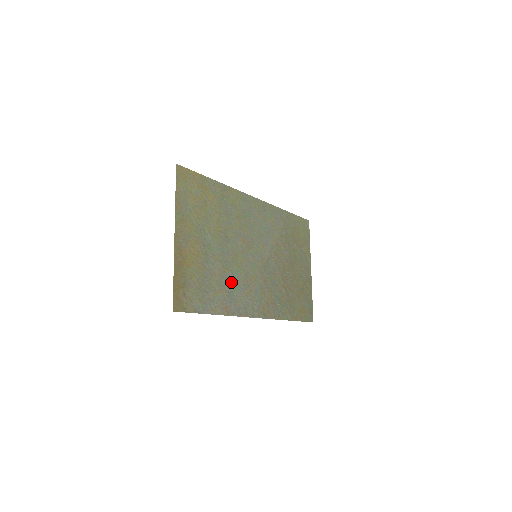
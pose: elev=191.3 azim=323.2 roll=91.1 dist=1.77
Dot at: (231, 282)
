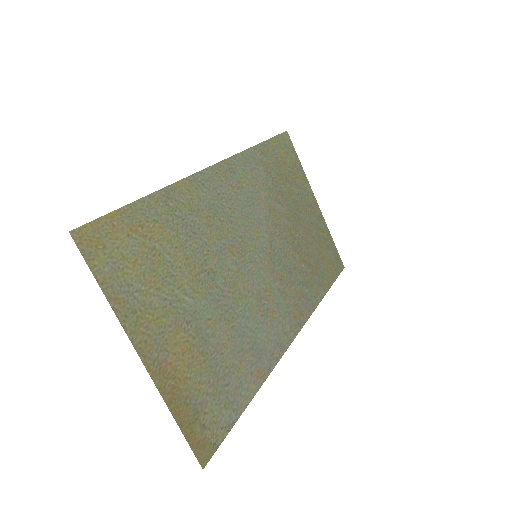
Dot at: (247, 330)
